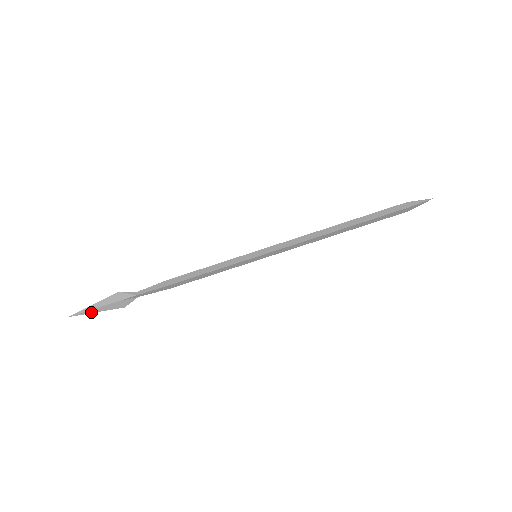
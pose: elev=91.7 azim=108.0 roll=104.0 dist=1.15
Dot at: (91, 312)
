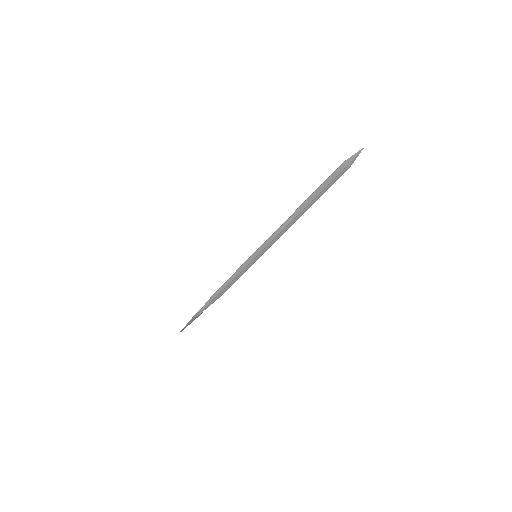
Dot at: occluded
